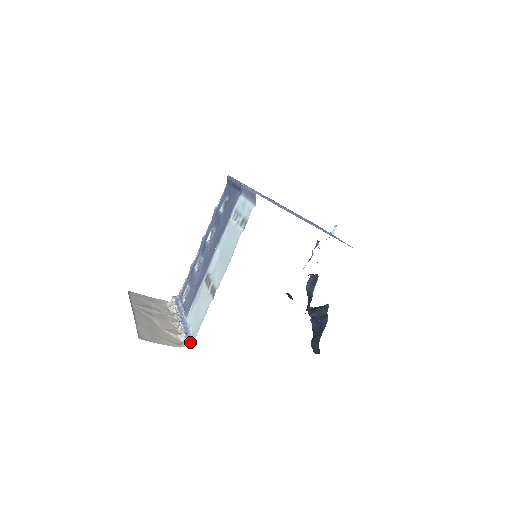
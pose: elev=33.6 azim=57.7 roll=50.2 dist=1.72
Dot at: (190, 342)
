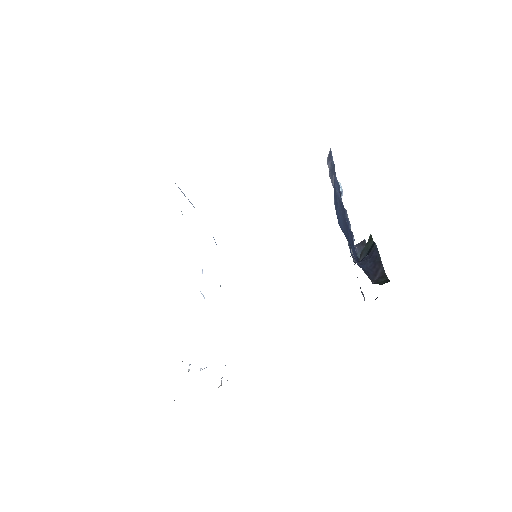
Dot at: occluded
